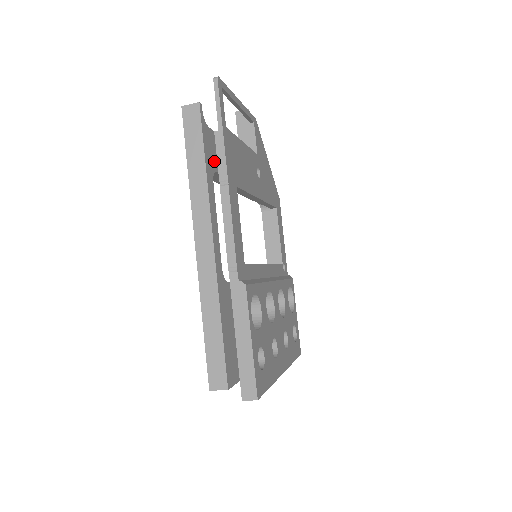
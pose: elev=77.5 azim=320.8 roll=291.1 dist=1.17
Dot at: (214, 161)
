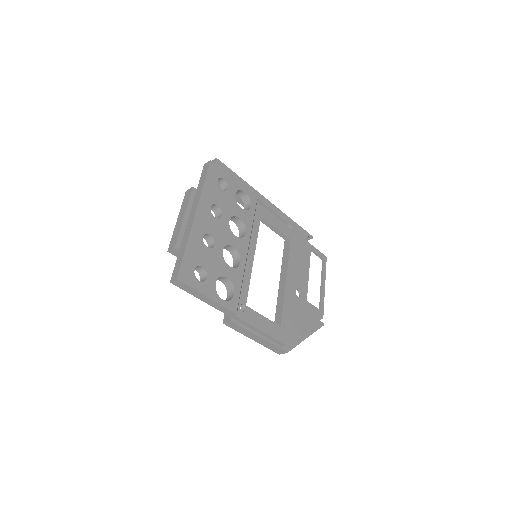
Dot at: occluded
